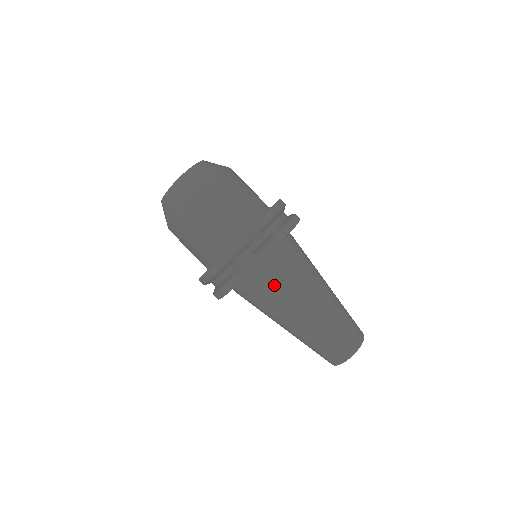
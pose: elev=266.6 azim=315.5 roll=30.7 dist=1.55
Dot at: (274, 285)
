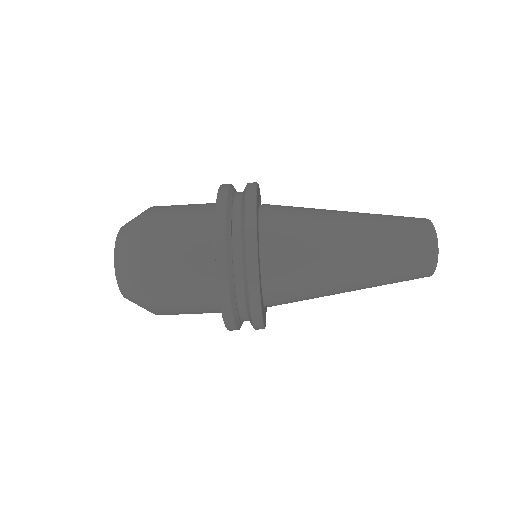
Dot at: occluded
